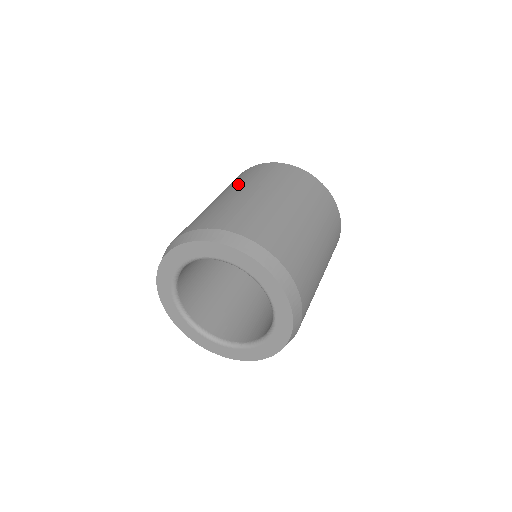
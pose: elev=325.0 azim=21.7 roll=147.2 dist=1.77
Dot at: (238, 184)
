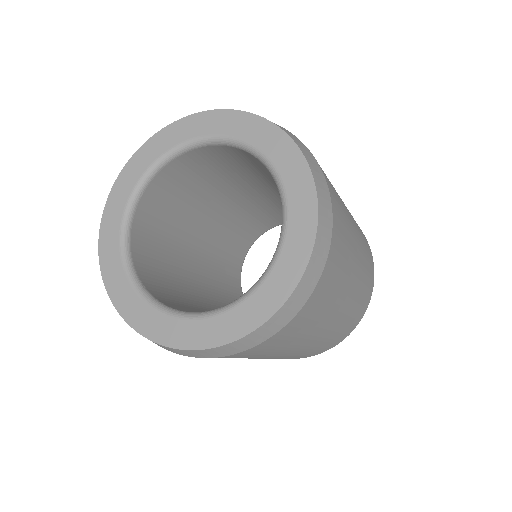
Dot at: occluded
